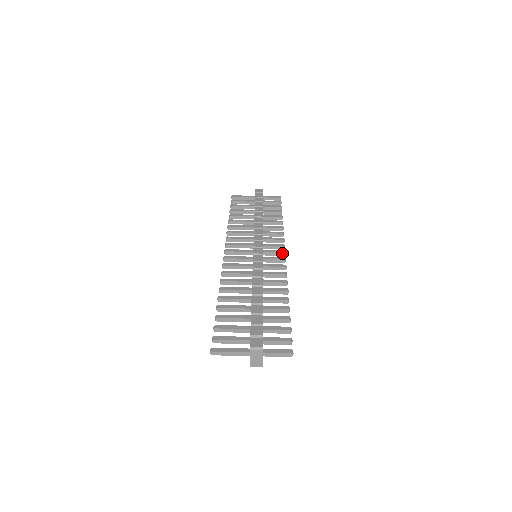
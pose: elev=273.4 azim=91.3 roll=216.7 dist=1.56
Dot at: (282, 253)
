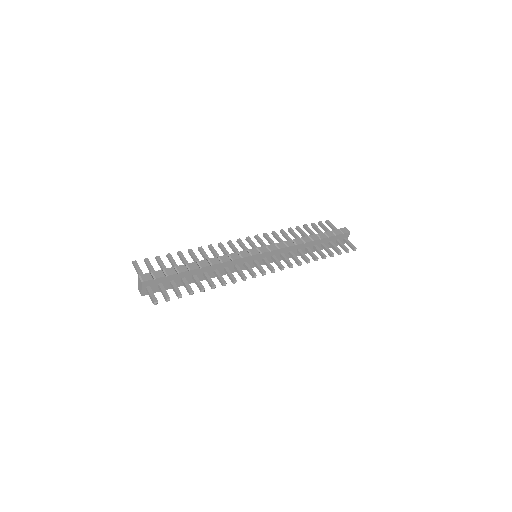
Dot at: (271, 269)
